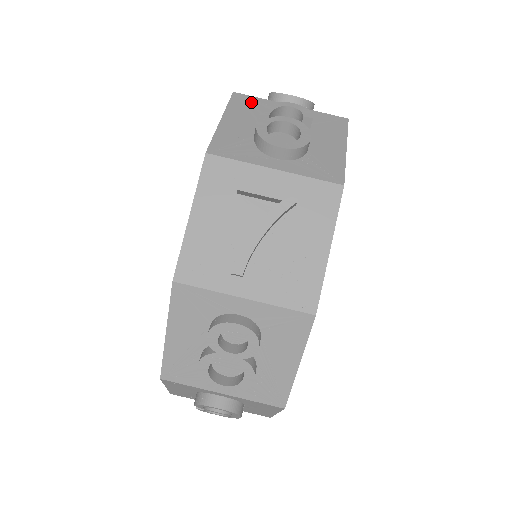
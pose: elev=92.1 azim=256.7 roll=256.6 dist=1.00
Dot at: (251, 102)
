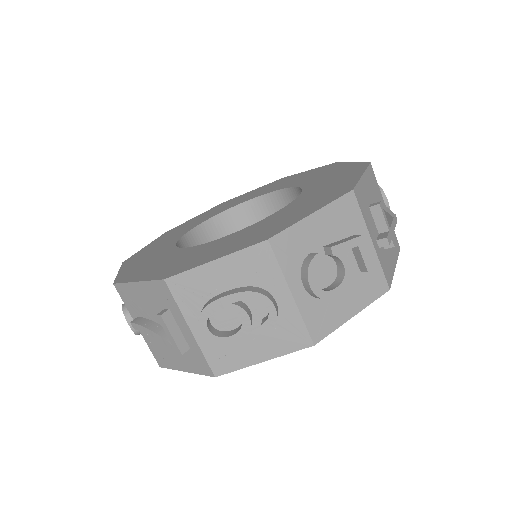
Dot at: (264, 264)
